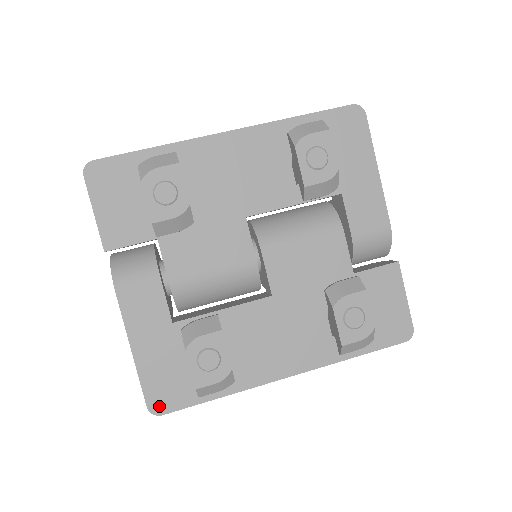
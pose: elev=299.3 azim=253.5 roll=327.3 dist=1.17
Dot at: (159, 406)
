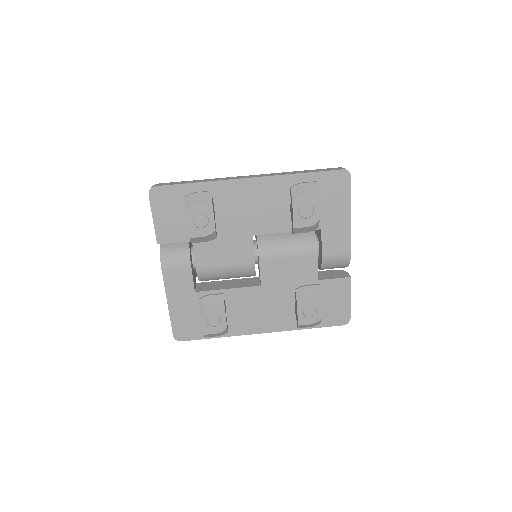
Dot at: (180, 336)
